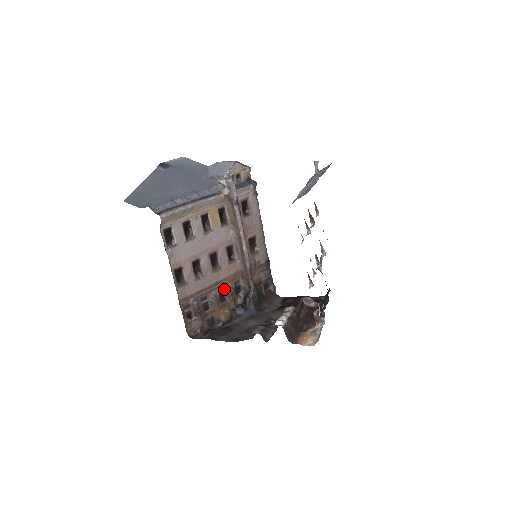
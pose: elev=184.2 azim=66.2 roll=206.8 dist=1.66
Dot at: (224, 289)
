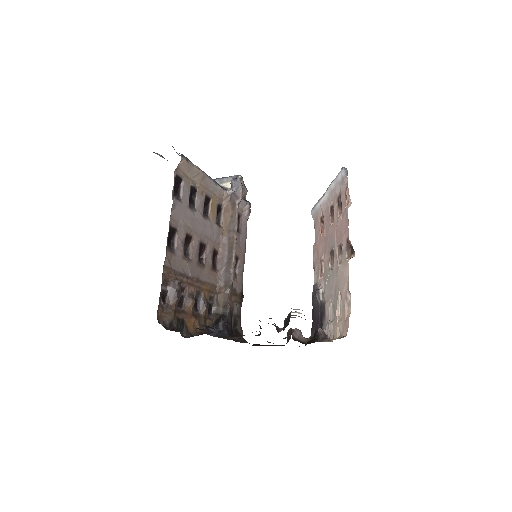
Dot at: (200, 295)
